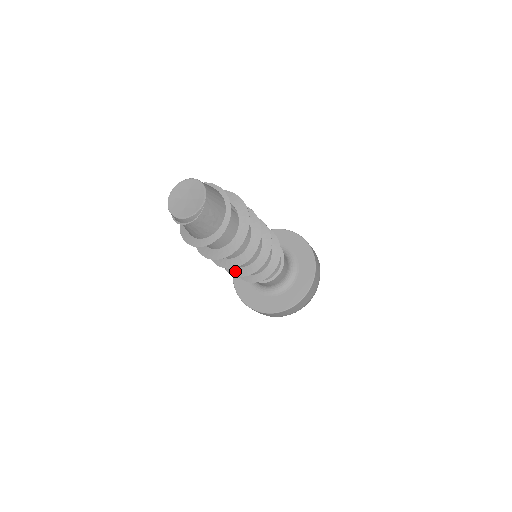
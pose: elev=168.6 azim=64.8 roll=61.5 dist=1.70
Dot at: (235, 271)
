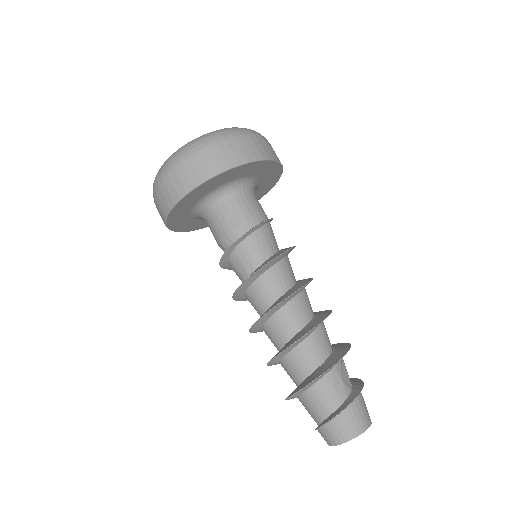
Dot at: occluded
